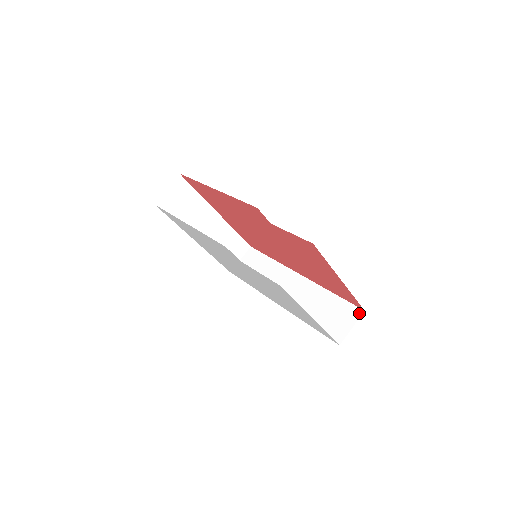
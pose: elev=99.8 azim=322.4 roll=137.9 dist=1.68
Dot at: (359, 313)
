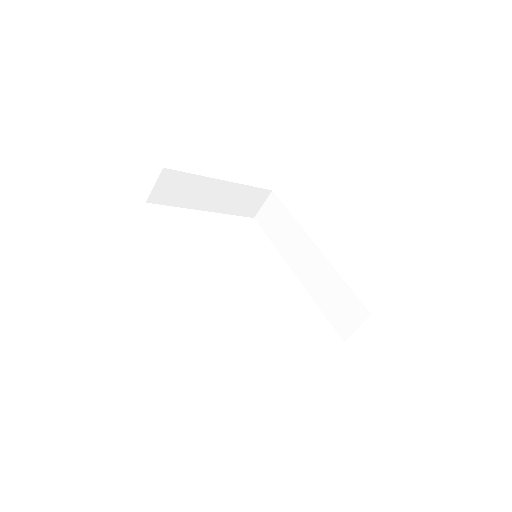
Dot at: (365, 315)
